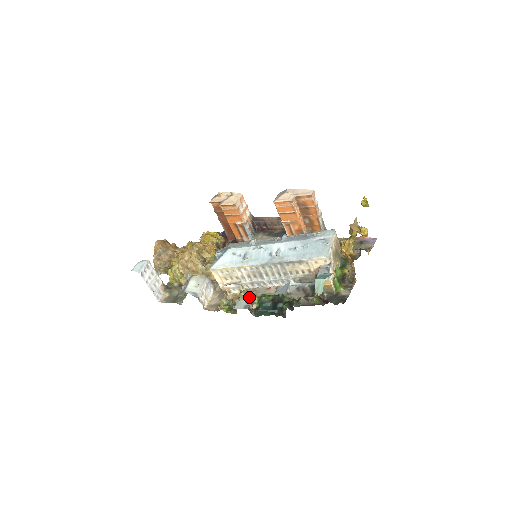
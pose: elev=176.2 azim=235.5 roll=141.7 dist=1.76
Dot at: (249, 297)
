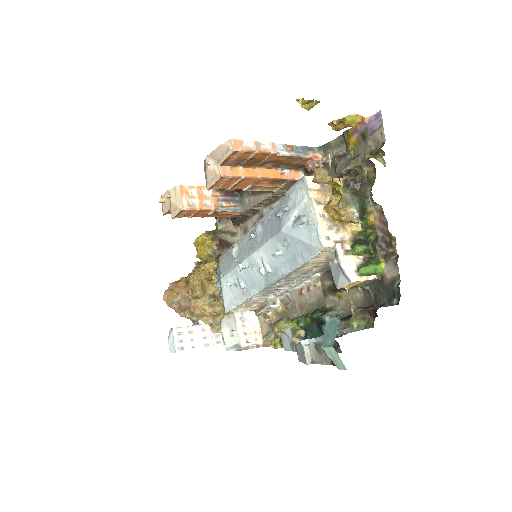
Dot at: (286, 330)
